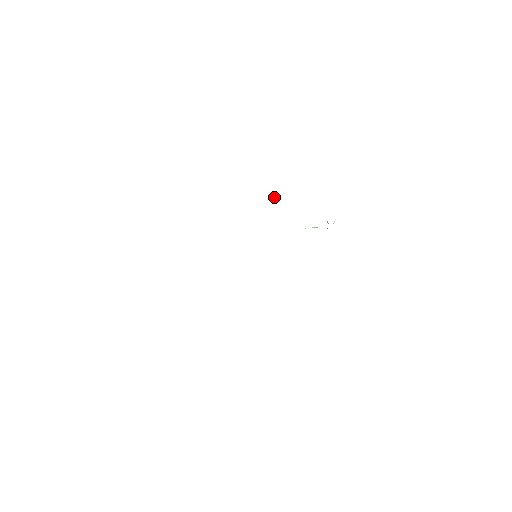
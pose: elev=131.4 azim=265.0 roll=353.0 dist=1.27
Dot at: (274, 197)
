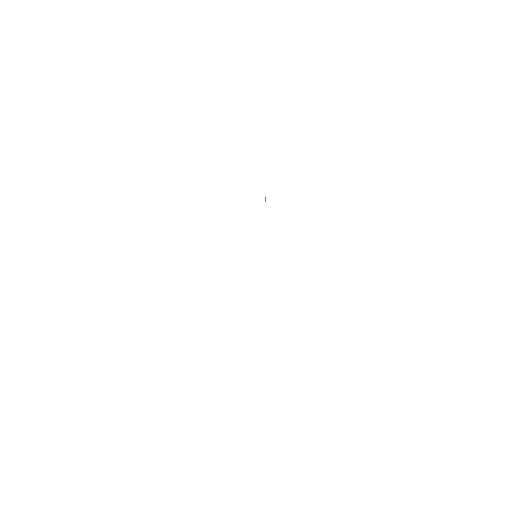
Dot at: (265, 199)
